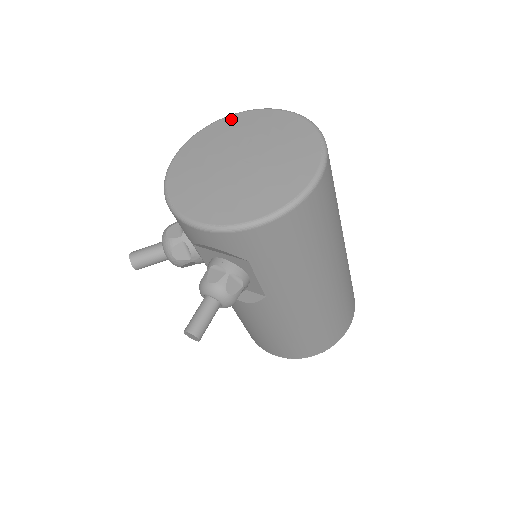
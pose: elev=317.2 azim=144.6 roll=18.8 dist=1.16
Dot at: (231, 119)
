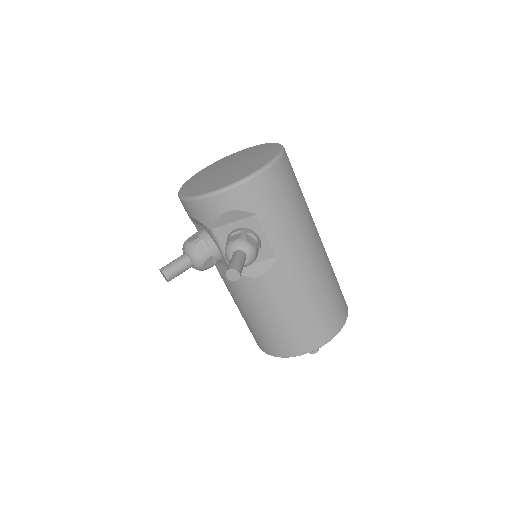
Dot at: (211, 165)
